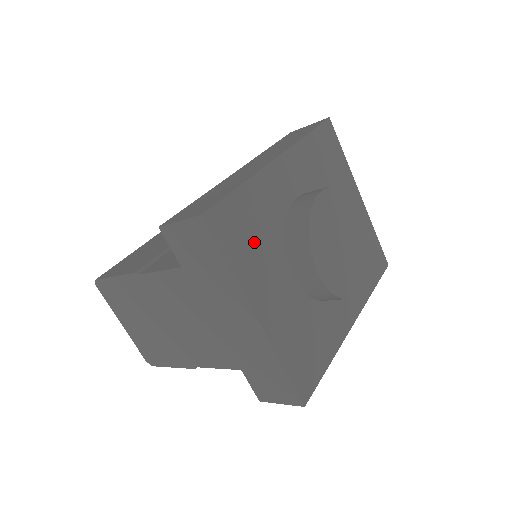
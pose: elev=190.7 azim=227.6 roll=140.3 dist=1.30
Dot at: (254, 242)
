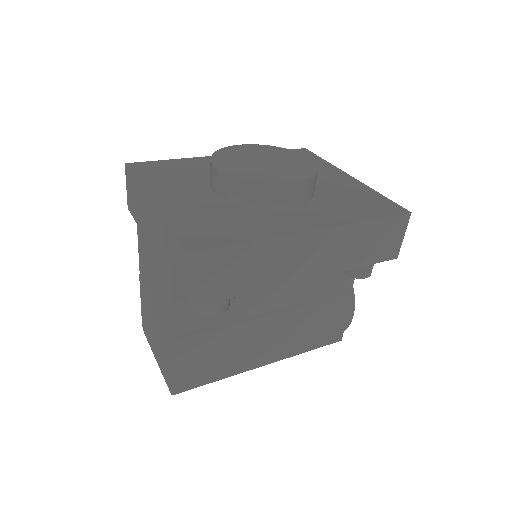
Dot at: (172, 176)
